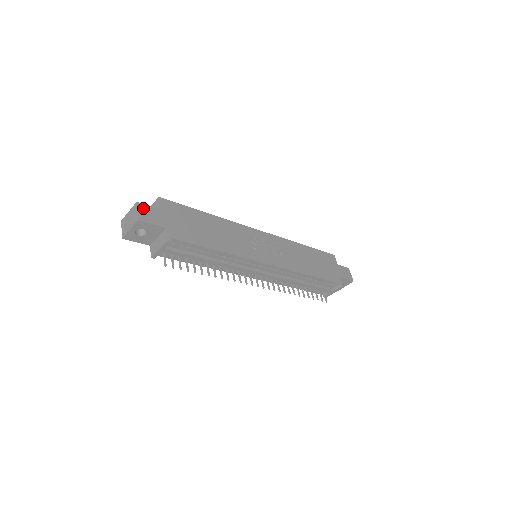
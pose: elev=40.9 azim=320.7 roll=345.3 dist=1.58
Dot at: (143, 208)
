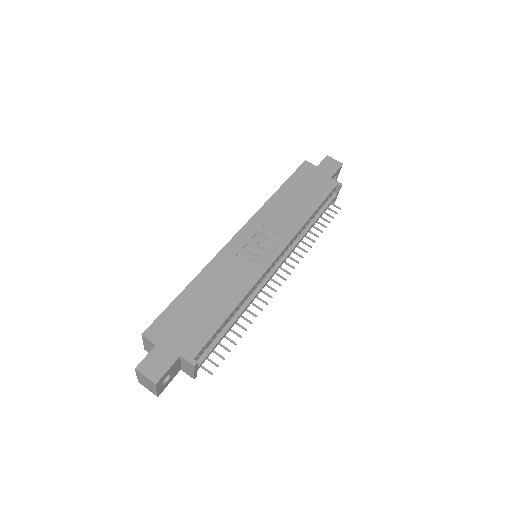
Dot at: (145, 366)
